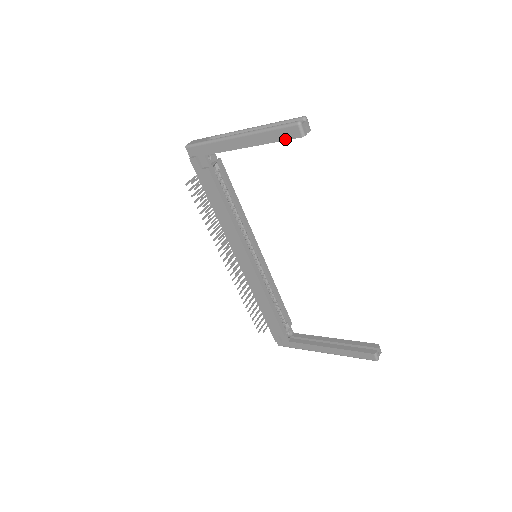
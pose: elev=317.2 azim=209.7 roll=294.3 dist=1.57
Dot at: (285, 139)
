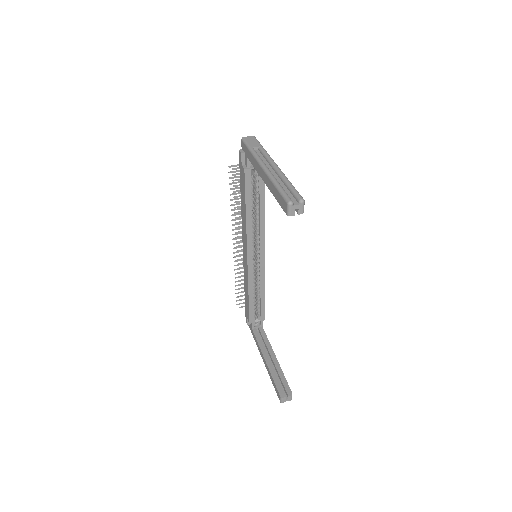
Dot at: (280, 204)
